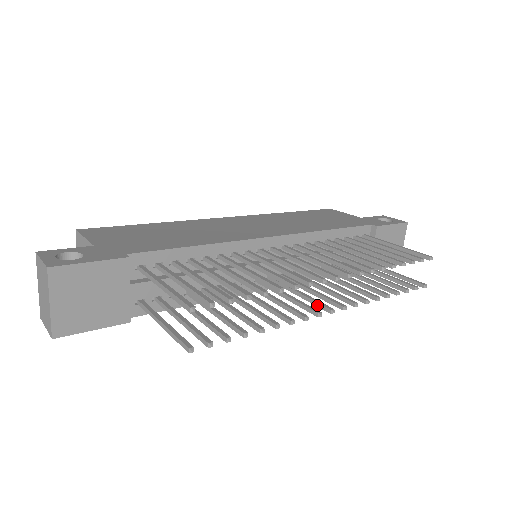
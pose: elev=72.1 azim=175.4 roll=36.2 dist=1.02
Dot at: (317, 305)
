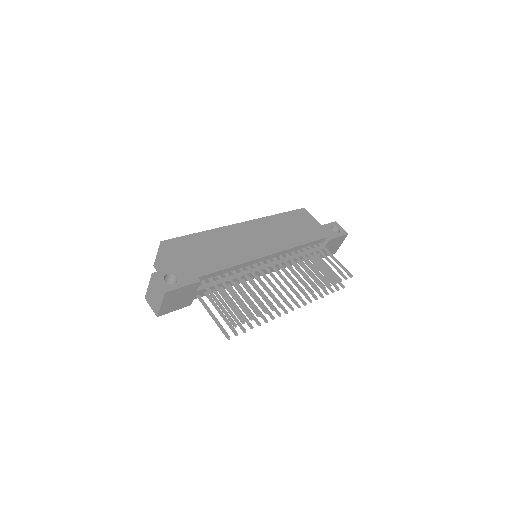
Dot at: occluded
